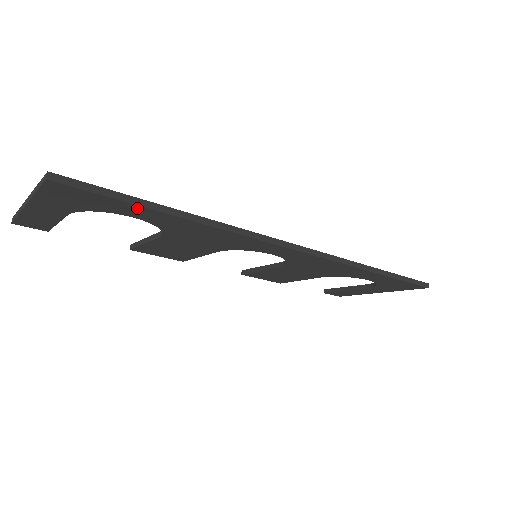
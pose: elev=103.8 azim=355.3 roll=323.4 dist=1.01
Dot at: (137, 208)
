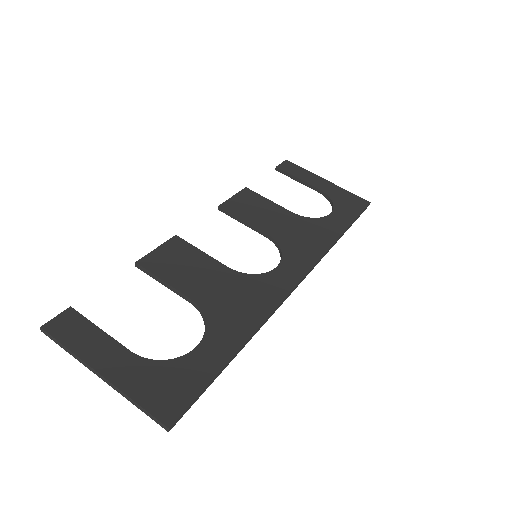
Dot at: (213, 370)
